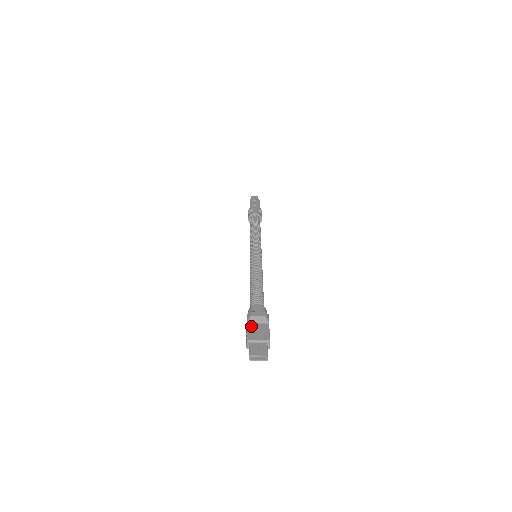
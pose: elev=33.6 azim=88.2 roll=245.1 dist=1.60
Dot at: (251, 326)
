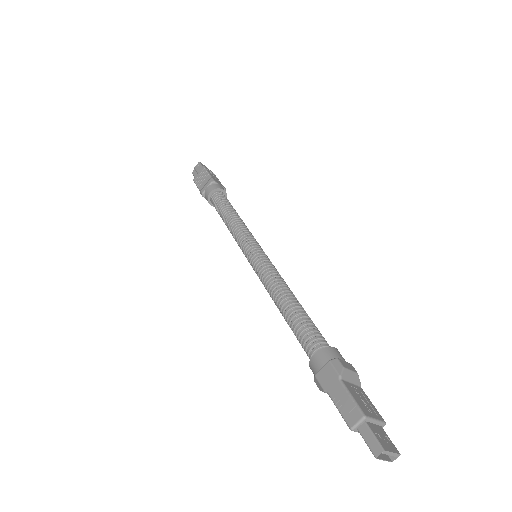
Dot at: (350, 387)
